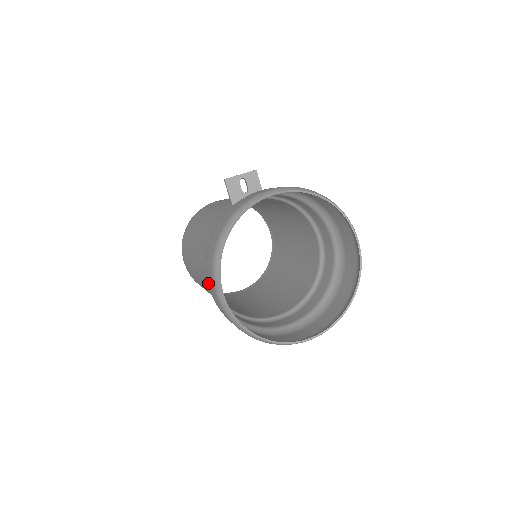
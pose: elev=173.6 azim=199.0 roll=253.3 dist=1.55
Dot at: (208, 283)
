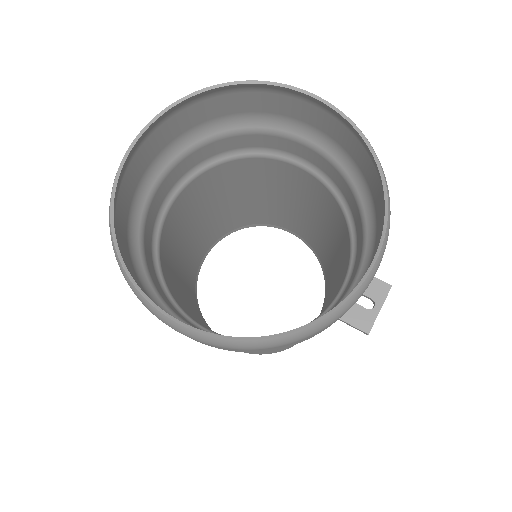
Dot at: occluded
